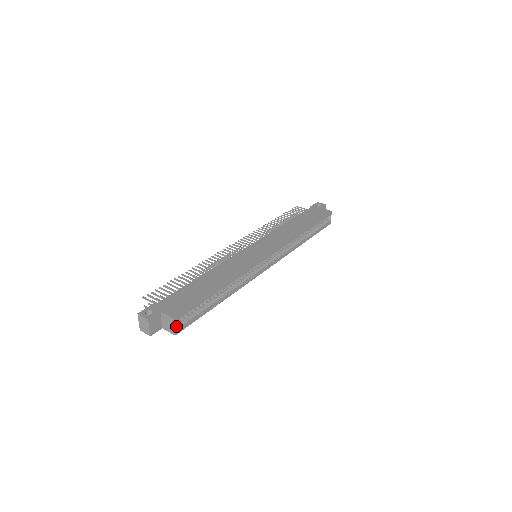
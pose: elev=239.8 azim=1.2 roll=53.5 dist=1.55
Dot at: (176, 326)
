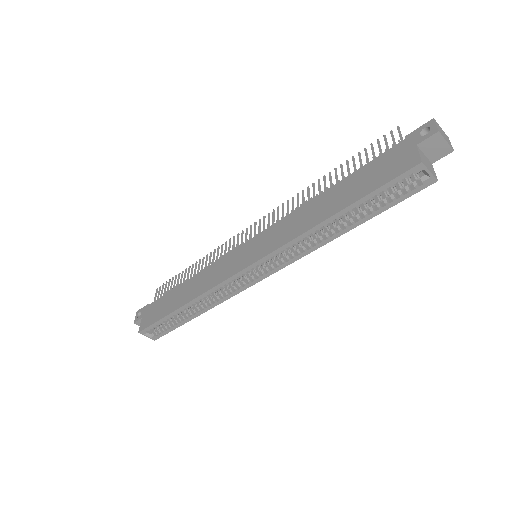
Dot at: (151, 334)
